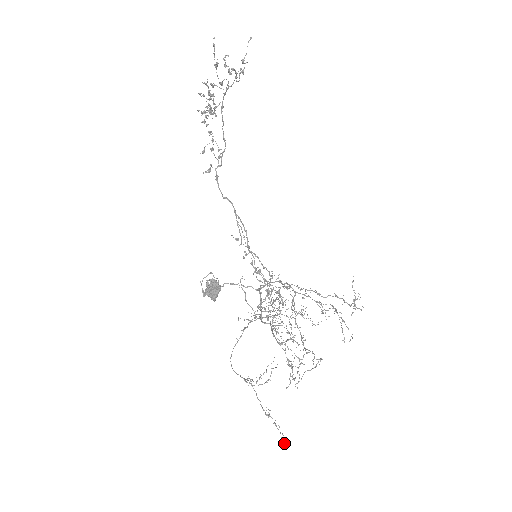
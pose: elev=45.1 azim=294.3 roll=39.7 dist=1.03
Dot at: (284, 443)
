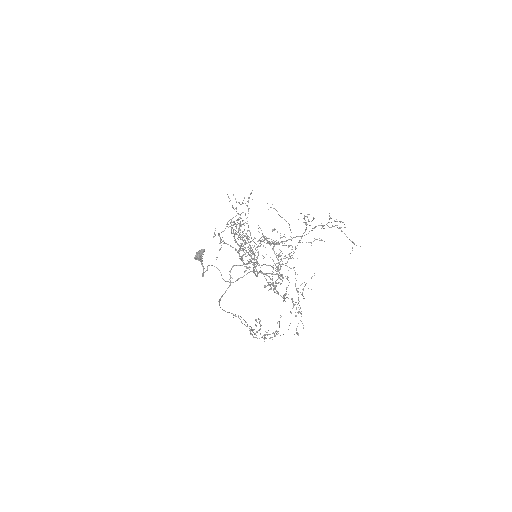
Dot at: occluded
